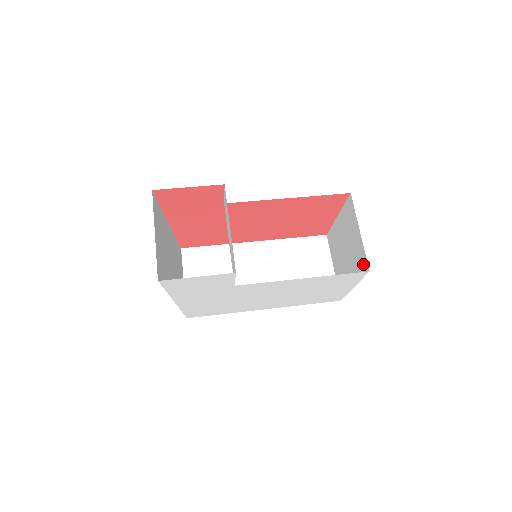
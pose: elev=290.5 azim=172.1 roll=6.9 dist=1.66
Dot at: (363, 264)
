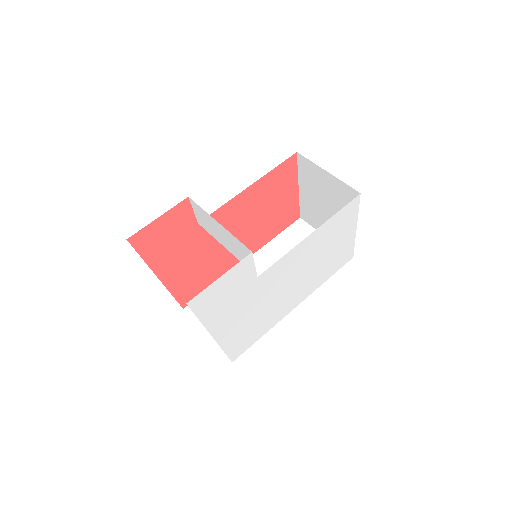
Dot at: (350, 195)
